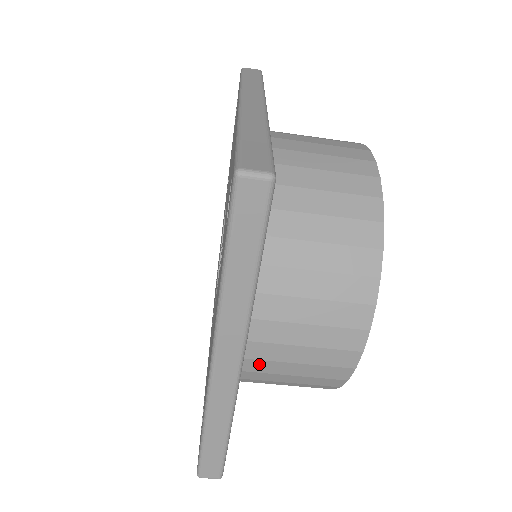
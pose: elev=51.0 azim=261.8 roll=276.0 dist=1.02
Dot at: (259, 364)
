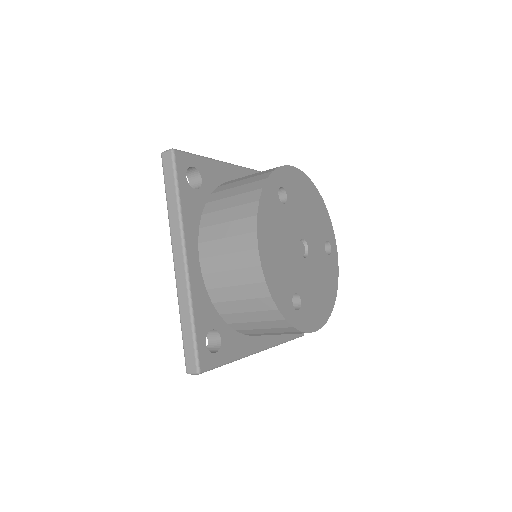
Dot at: occluded
